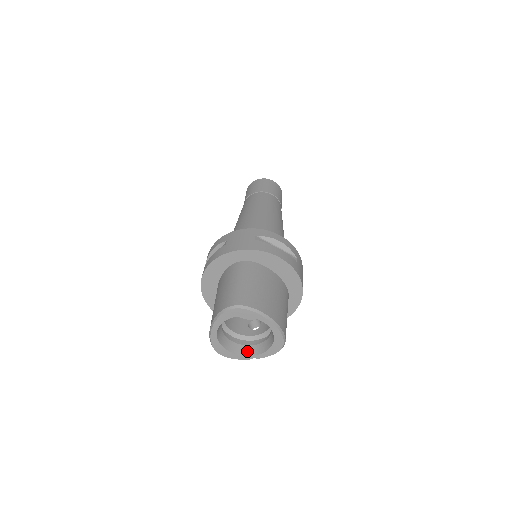
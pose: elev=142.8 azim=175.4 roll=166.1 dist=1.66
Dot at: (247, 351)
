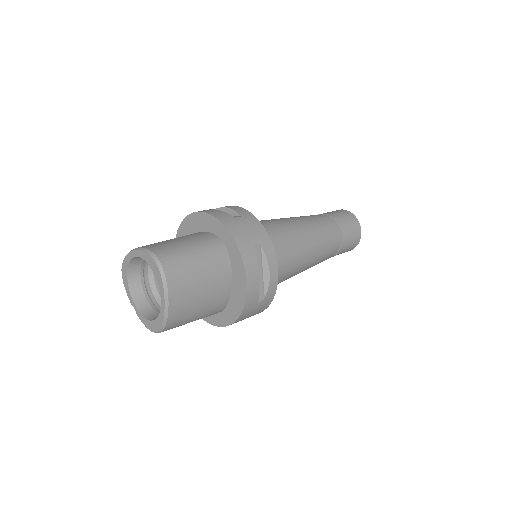
Dot at: (138, 298)
